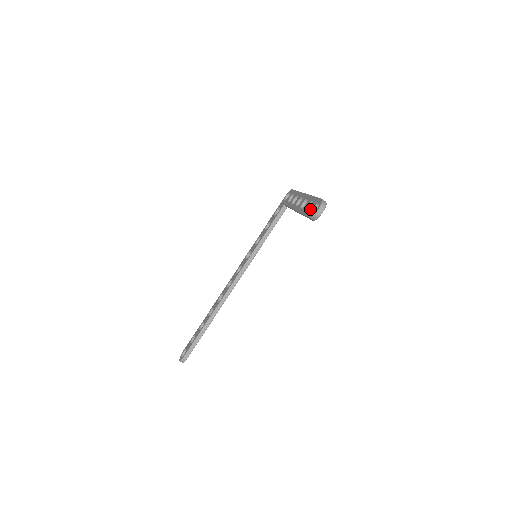
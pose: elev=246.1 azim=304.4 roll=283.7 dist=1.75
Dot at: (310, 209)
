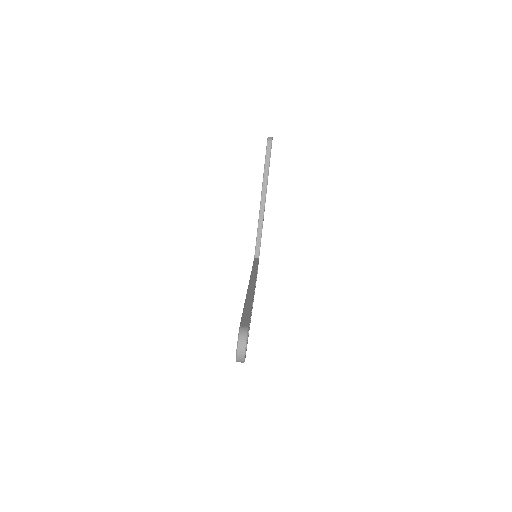
Dot at: occluded
